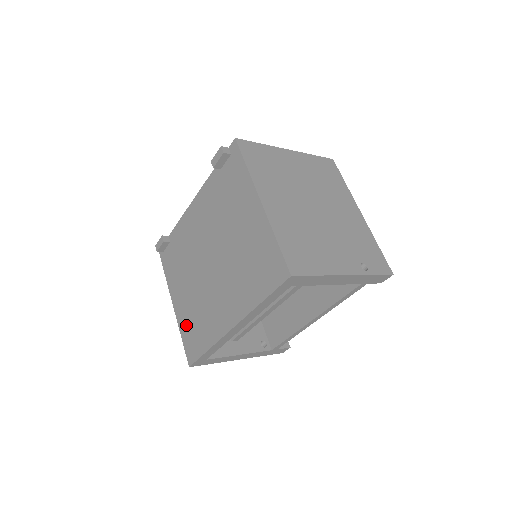
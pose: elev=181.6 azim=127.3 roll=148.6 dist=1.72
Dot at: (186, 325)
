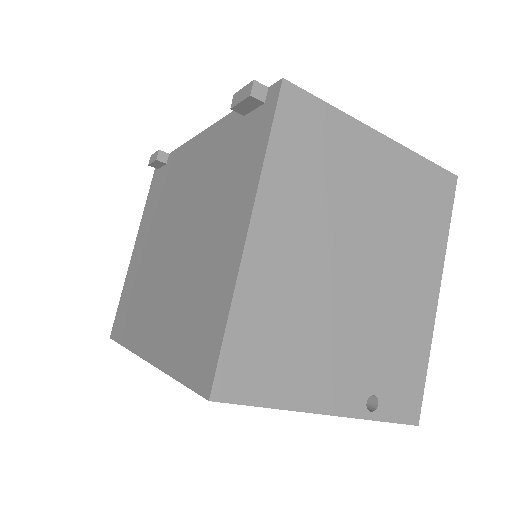
Dot at: (128, 288)
